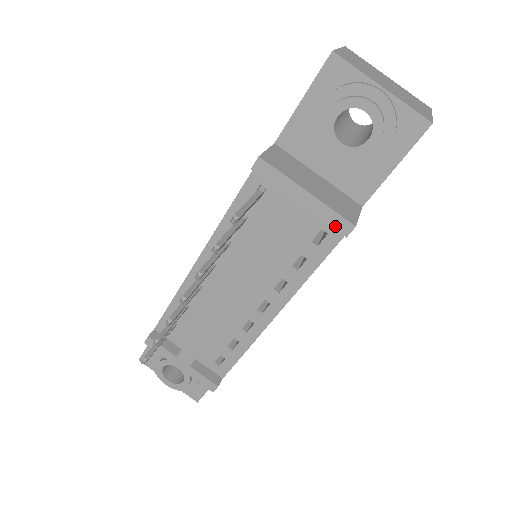
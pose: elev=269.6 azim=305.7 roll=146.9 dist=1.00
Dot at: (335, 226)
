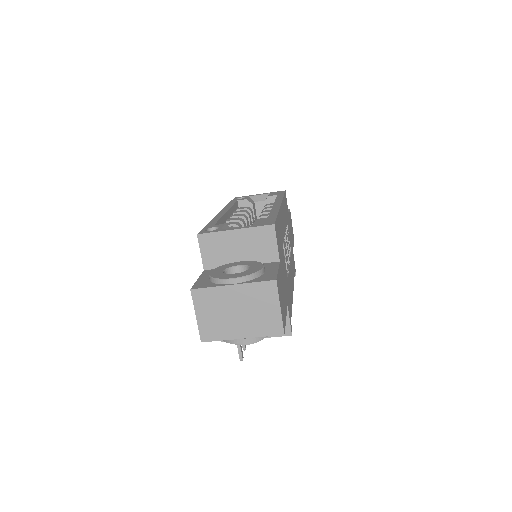
Dot at: occluded
